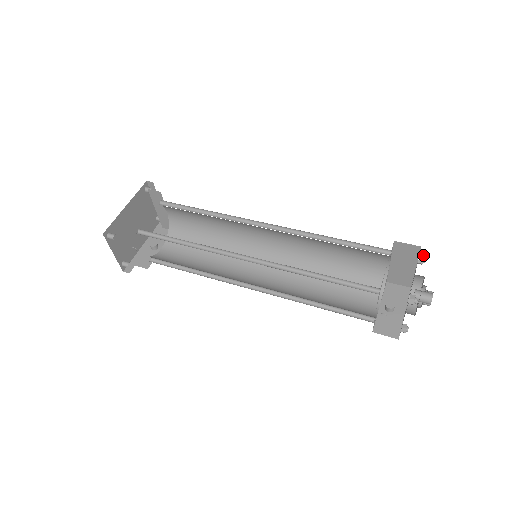
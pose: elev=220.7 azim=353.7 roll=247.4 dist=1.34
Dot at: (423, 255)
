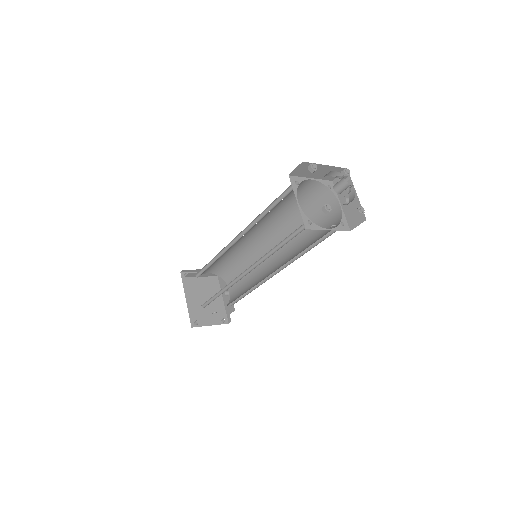
Dot at: (309, 165)
